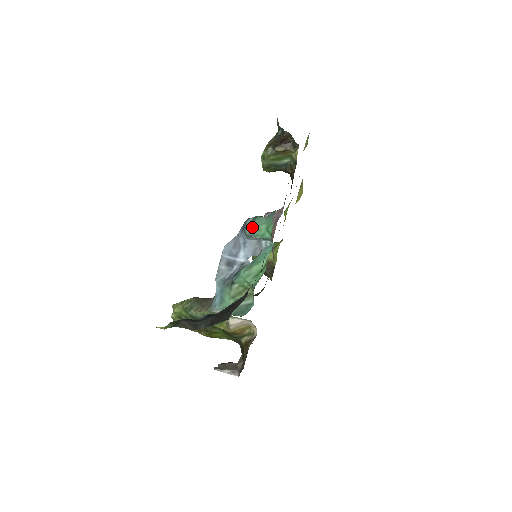
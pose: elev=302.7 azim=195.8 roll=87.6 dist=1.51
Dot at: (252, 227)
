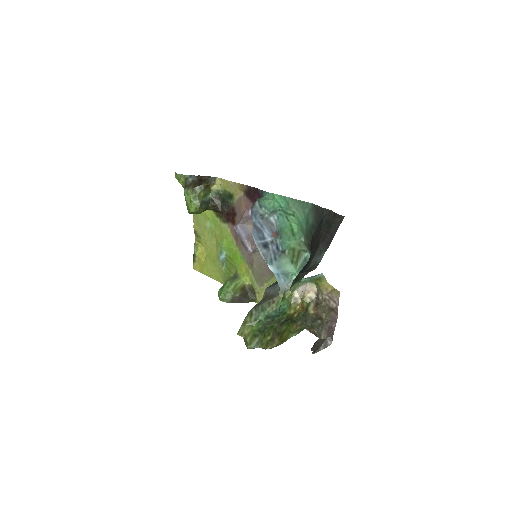
Dot at: (263, 205)
